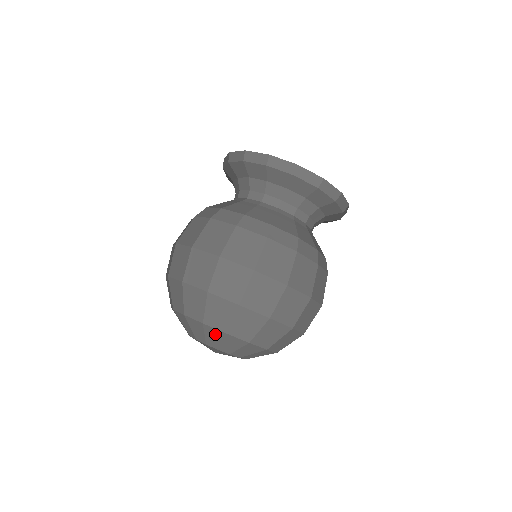
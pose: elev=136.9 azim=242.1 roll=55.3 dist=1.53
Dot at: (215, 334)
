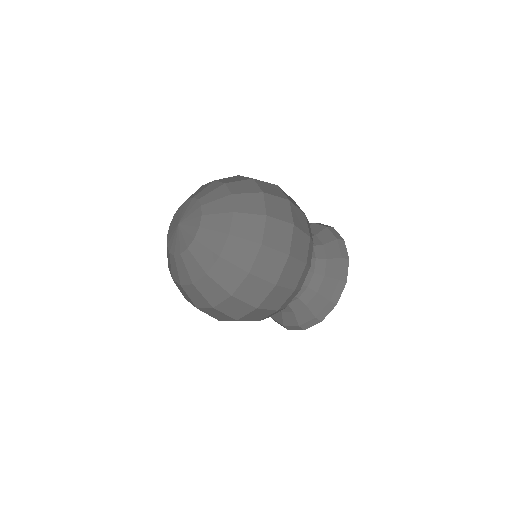
Dot at: (214, 186)
